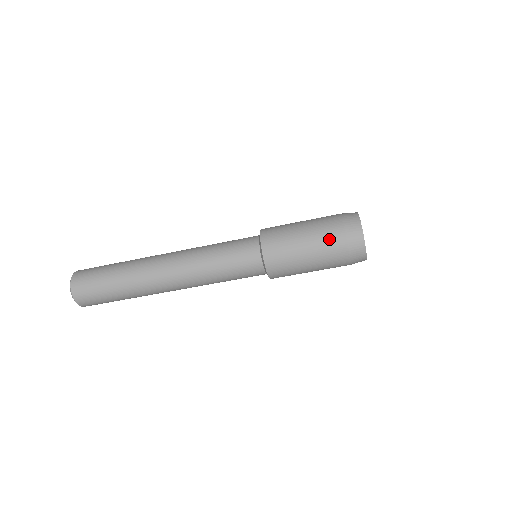
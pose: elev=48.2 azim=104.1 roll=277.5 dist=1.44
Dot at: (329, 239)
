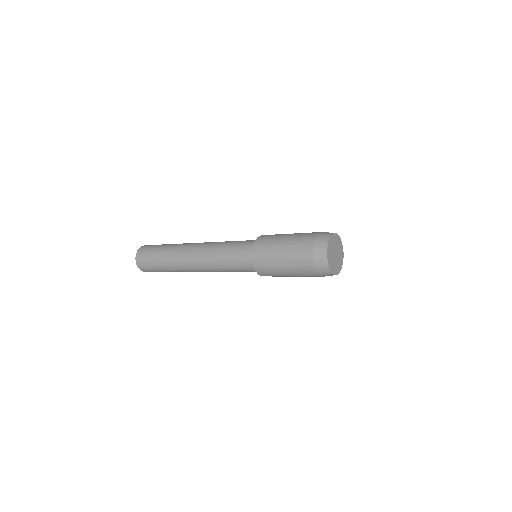
Dot at: occluded
